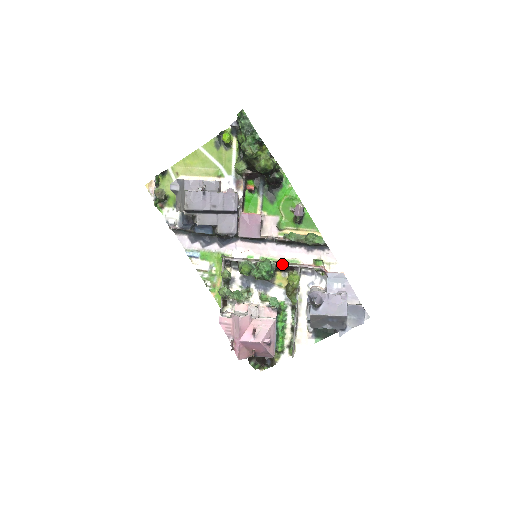
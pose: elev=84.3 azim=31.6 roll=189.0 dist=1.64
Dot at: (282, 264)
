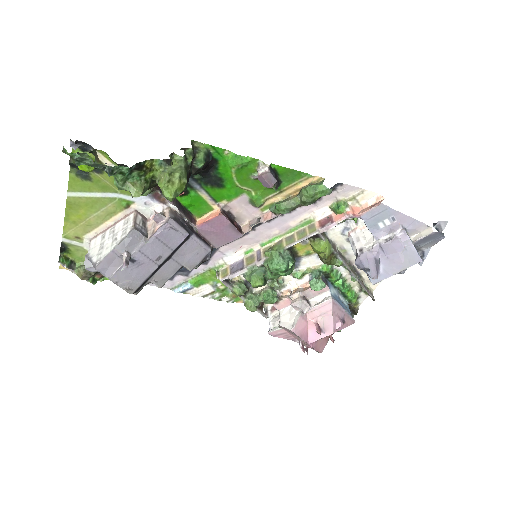
Dot at: (295, 244)
